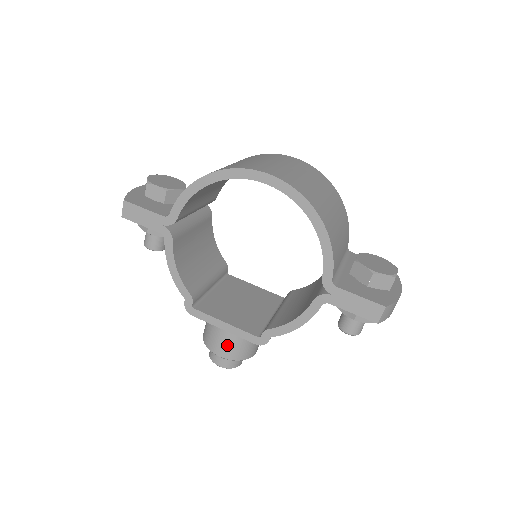
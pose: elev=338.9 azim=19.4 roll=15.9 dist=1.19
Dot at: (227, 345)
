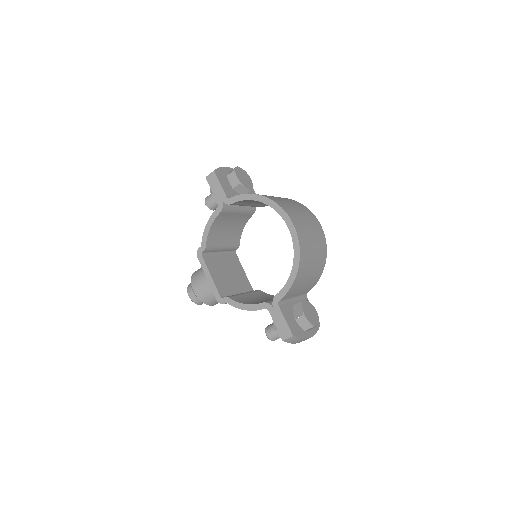
Dot at: (202, 288)
